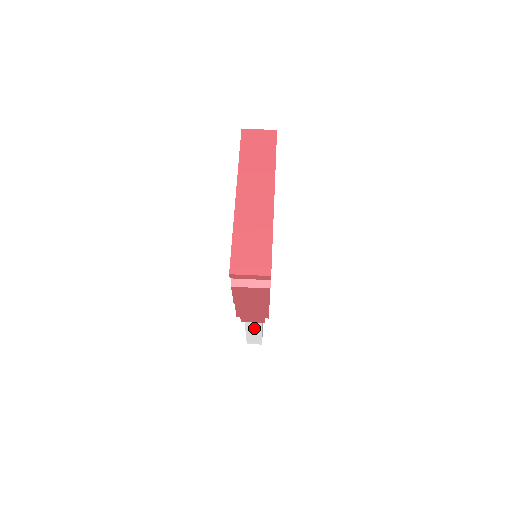
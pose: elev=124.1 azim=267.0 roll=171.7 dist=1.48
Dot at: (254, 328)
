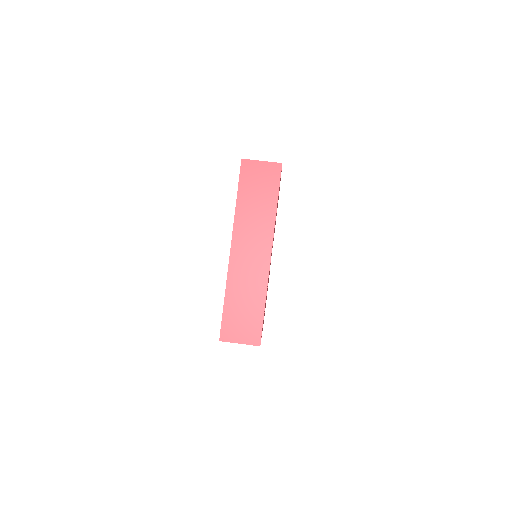
Dot at: occluded
